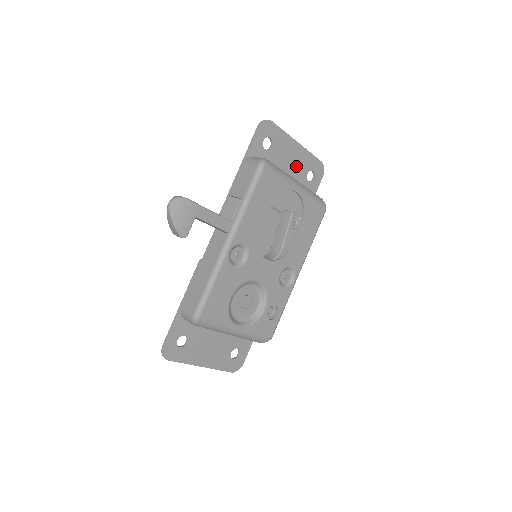
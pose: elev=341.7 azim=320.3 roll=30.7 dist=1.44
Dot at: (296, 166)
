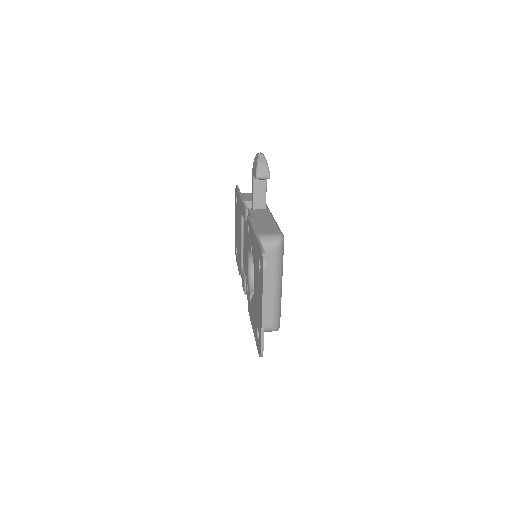
Dot at: occluded
